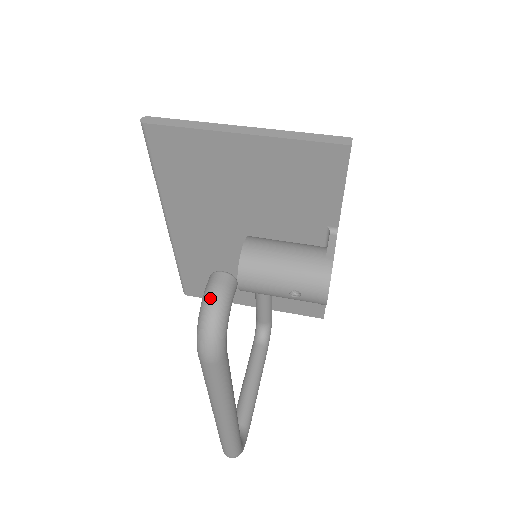
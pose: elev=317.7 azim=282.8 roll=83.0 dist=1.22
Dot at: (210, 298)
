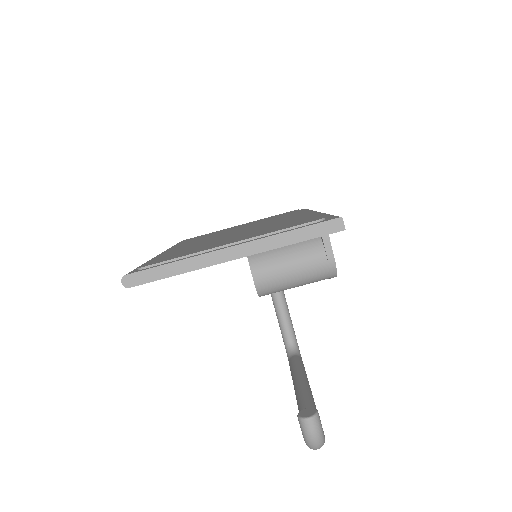
Dot at: (311, 439)
